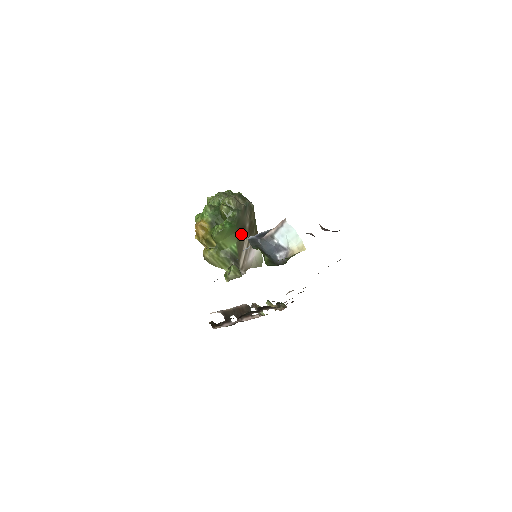
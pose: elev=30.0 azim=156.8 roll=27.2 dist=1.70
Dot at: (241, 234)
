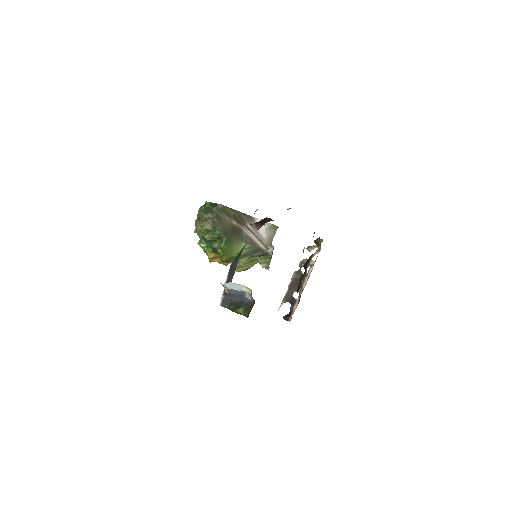
Dot at: (238, 234)
